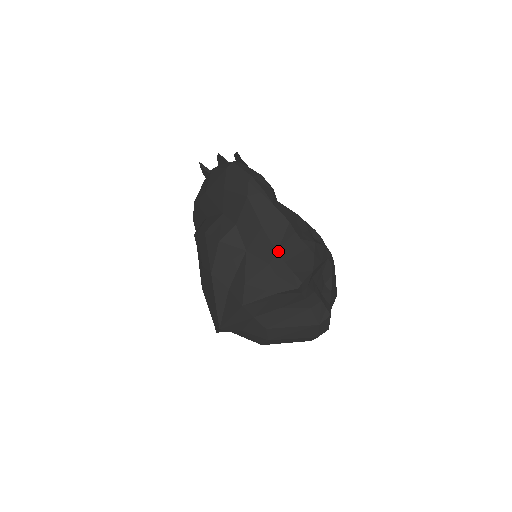
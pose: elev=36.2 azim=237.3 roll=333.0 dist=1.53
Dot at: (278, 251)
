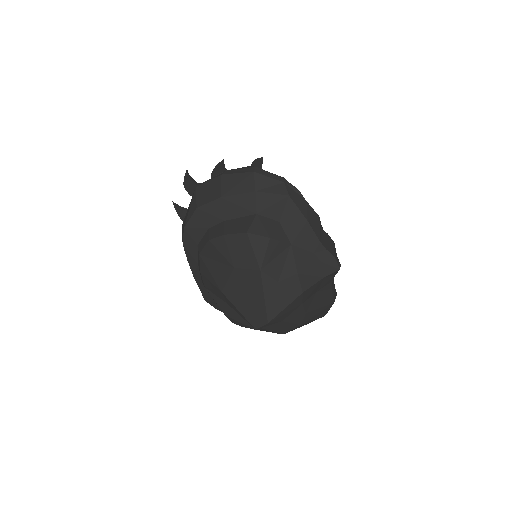
Dot at: (320, 241)
